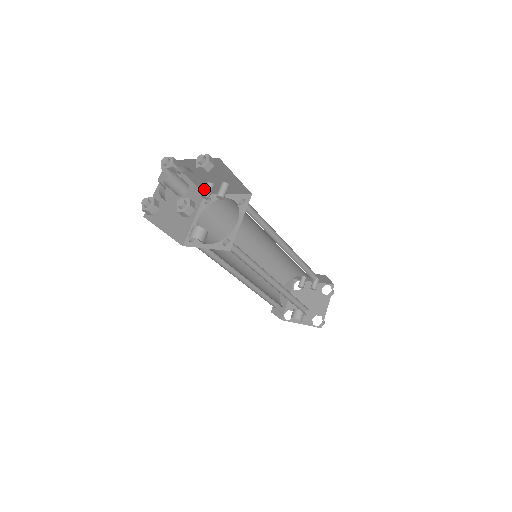
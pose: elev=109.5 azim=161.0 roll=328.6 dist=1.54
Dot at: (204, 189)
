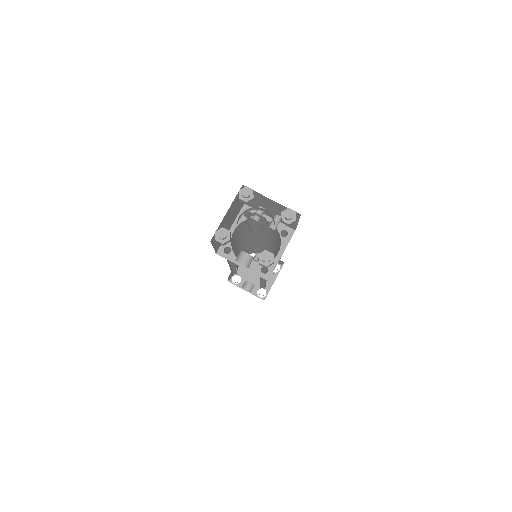
Dot at: (257, 213)
